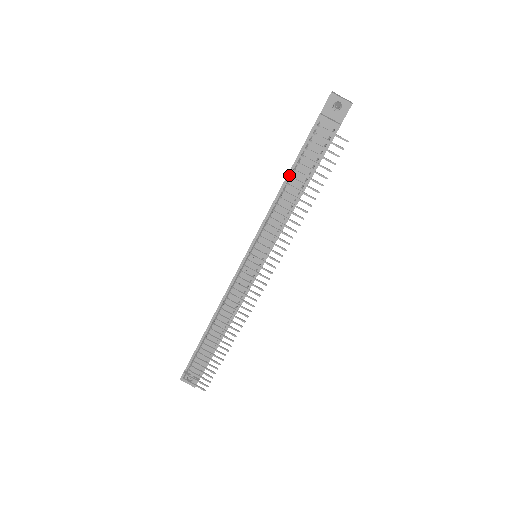
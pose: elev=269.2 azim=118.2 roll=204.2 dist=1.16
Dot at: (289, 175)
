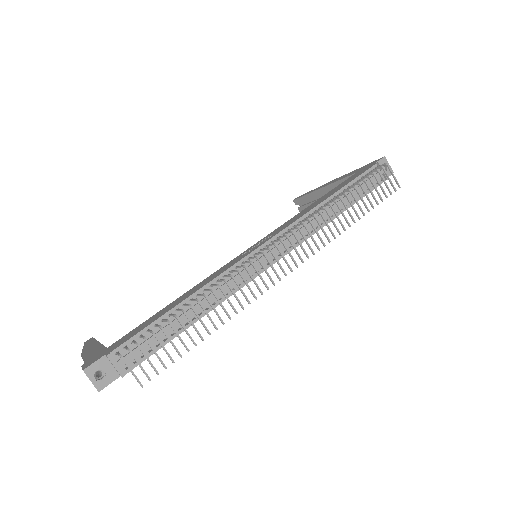
Dot at: (340, 190)
